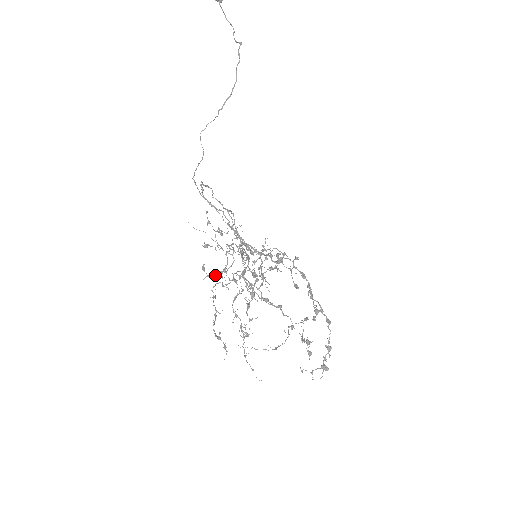
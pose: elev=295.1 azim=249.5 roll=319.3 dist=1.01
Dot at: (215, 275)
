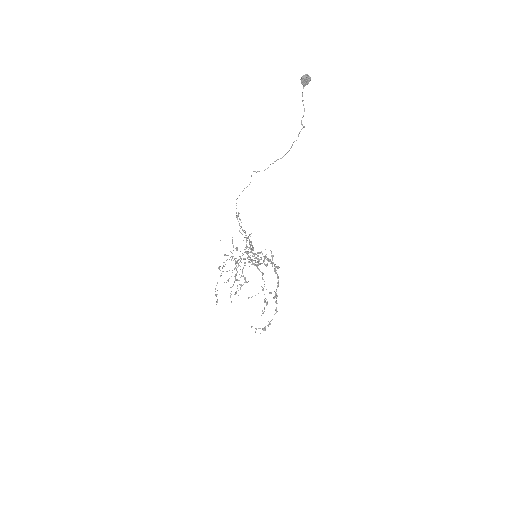
Dot at: occluded
